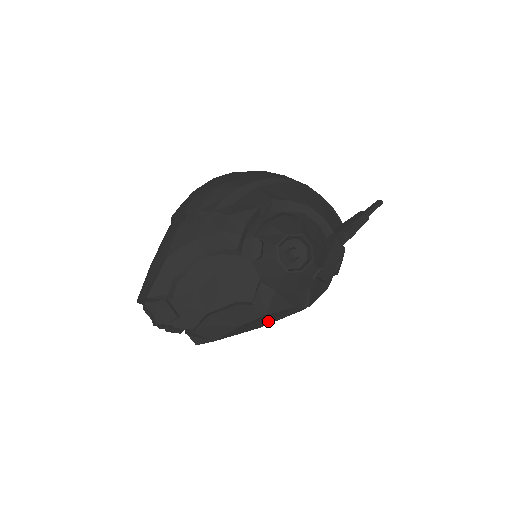
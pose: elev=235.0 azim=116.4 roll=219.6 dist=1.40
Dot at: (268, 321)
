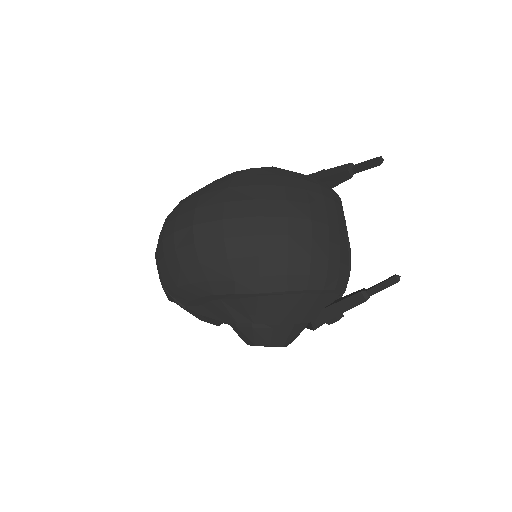
Dot at: occluded
